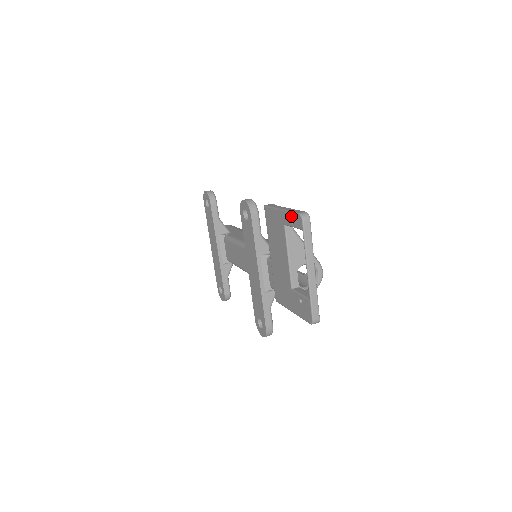
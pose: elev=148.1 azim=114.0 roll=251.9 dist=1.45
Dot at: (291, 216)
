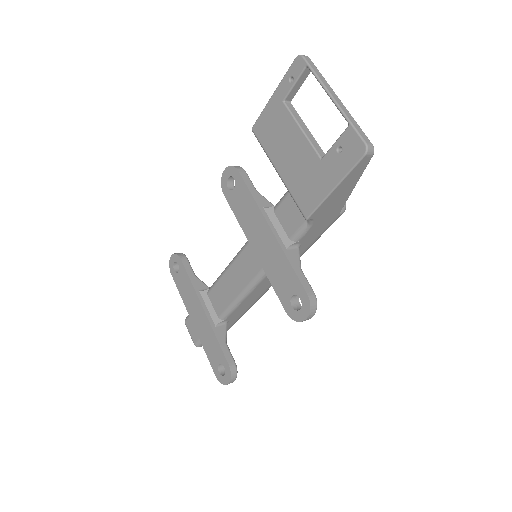
Dot at: (288, 76)
